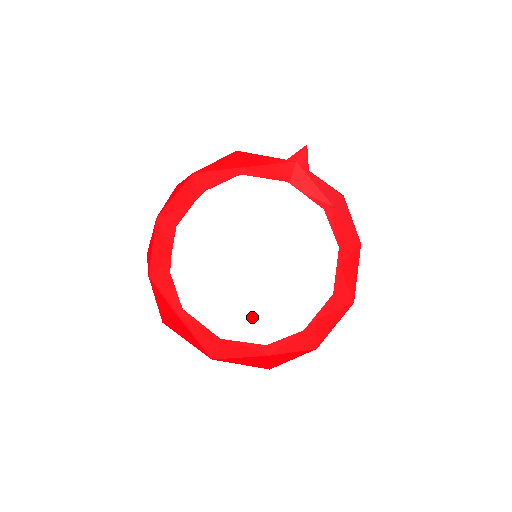
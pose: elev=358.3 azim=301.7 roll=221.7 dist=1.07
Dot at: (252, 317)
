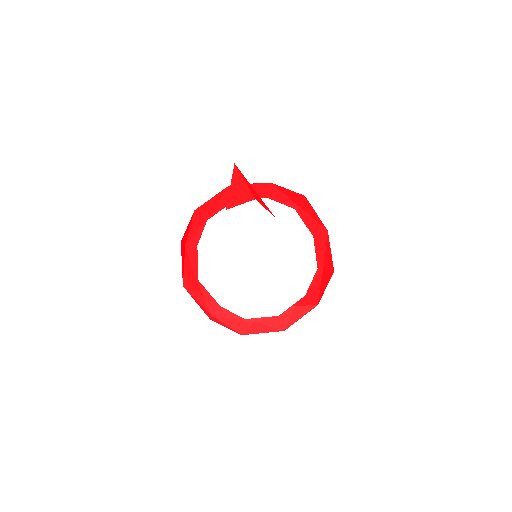
Dot at: (307, 246)
